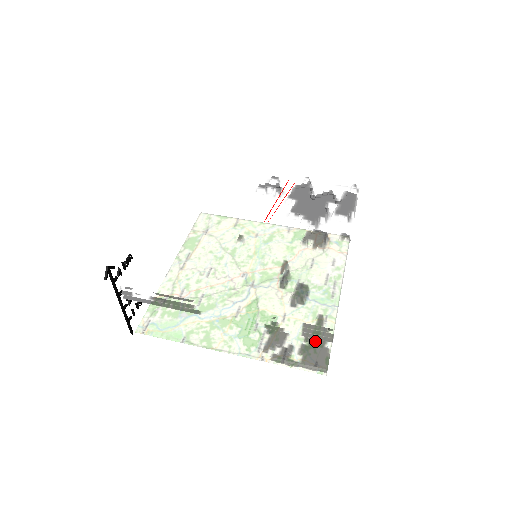
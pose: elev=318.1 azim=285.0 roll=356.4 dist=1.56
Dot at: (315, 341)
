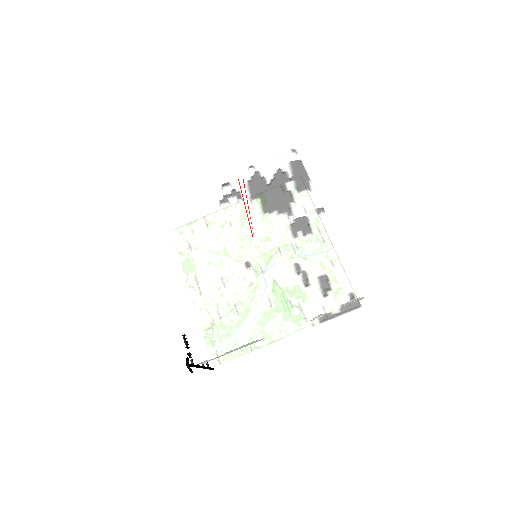
Dot at: occluded
